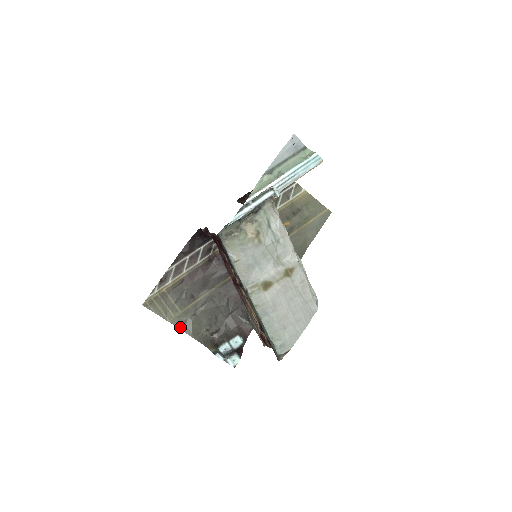
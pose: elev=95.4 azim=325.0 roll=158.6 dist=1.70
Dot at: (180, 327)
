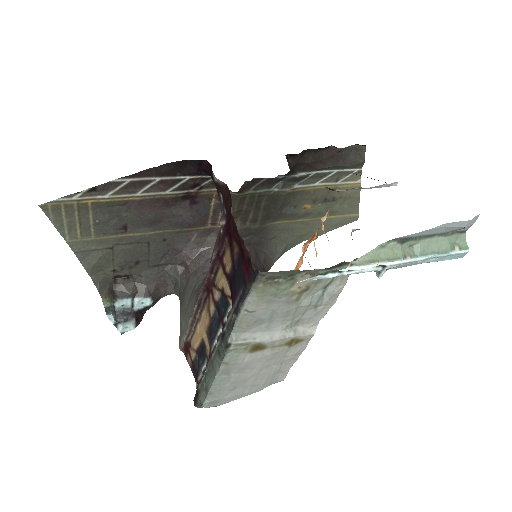
Dot at: (79, 255)
